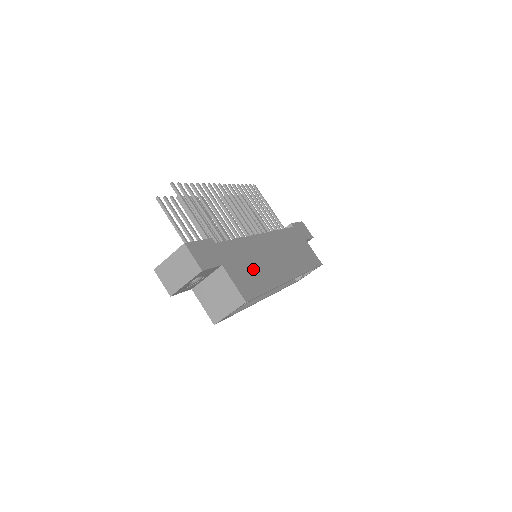
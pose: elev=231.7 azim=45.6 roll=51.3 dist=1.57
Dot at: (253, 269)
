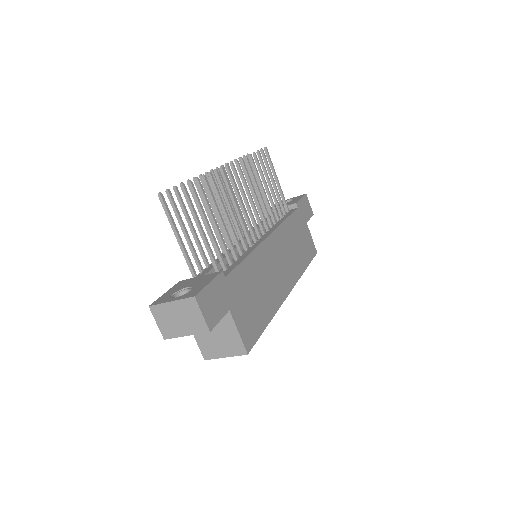
Dot at: (257, 298)
